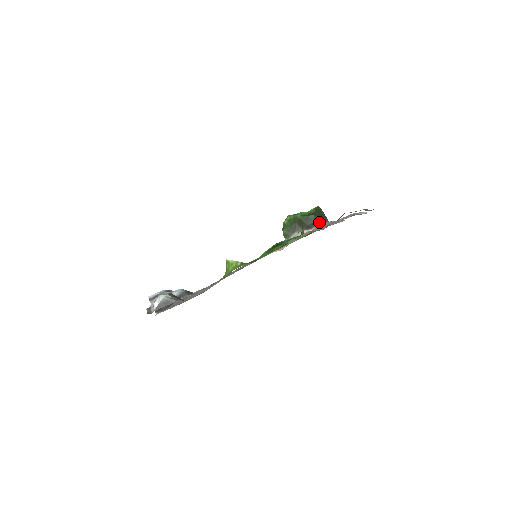
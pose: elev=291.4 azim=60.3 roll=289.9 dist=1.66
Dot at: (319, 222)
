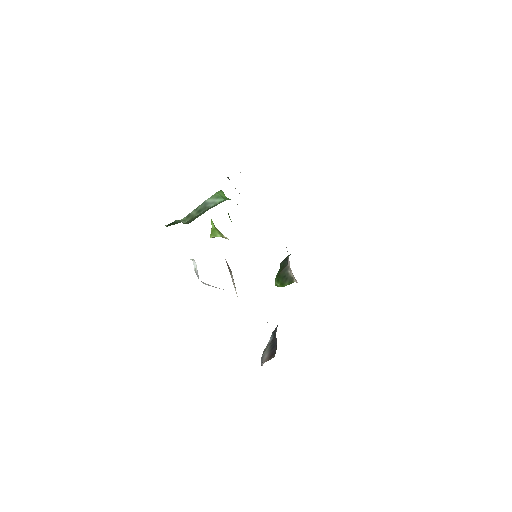
Dot at: occluded
